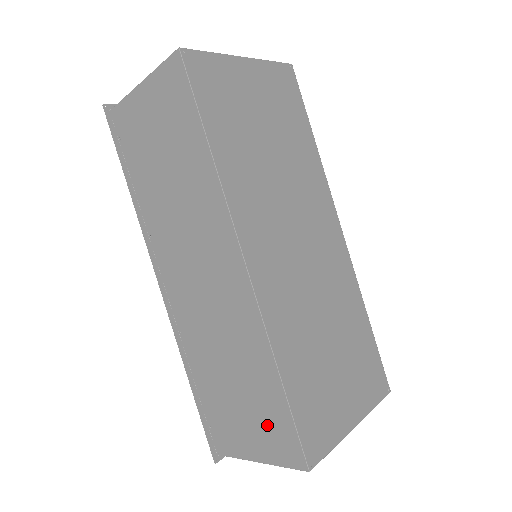
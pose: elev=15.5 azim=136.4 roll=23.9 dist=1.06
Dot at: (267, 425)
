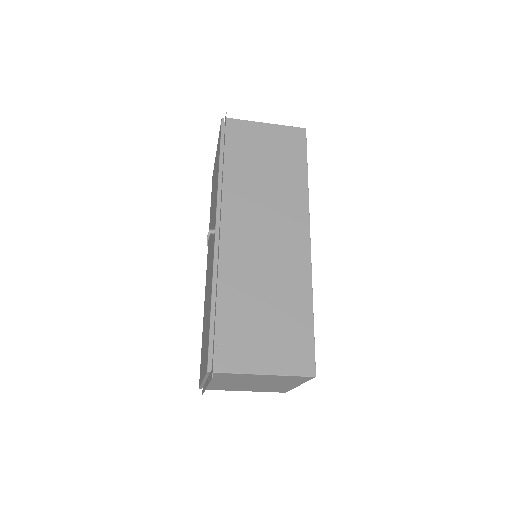
Dot at: (288, 342)
